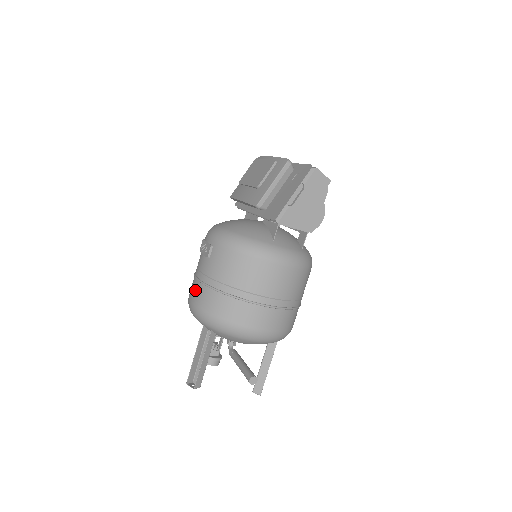
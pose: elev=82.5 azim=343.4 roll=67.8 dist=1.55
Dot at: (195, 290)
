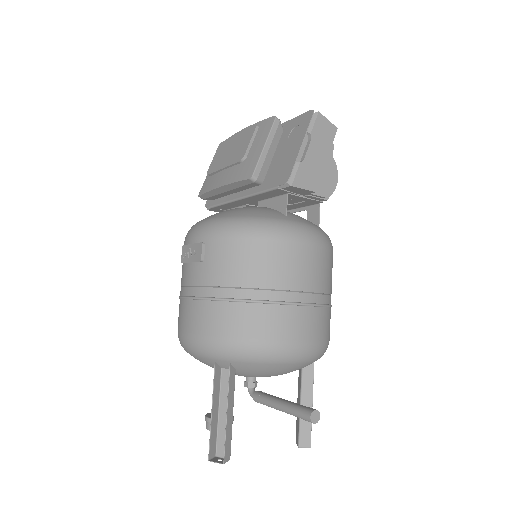
Dot at: (191, 314)
